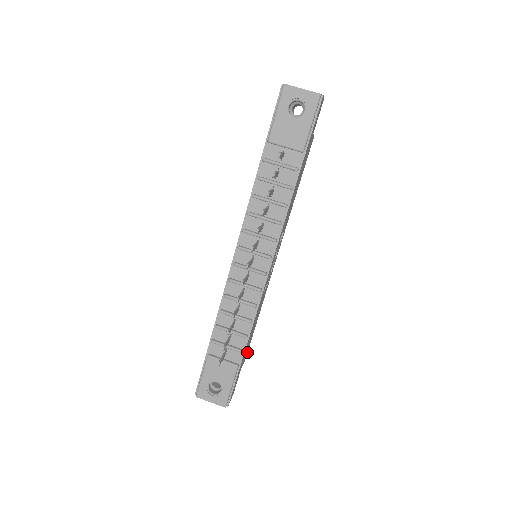
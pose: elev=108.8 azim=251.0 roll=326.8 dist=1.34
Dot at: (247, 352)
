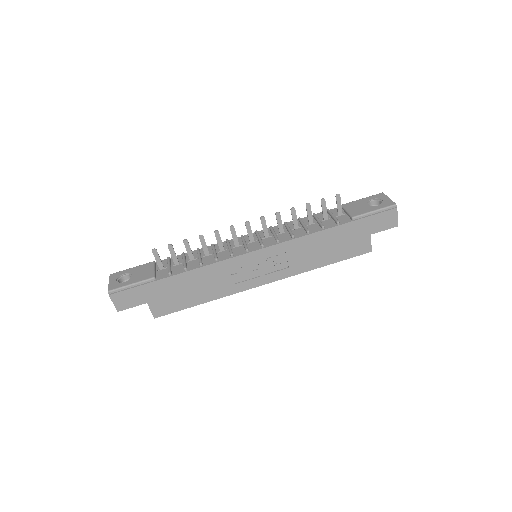
Dot at: (163, 314)
